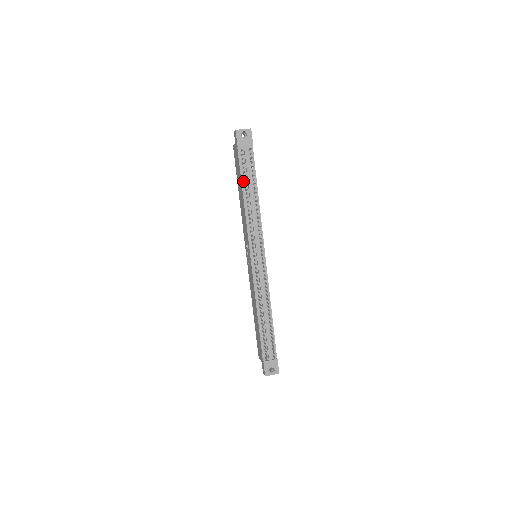
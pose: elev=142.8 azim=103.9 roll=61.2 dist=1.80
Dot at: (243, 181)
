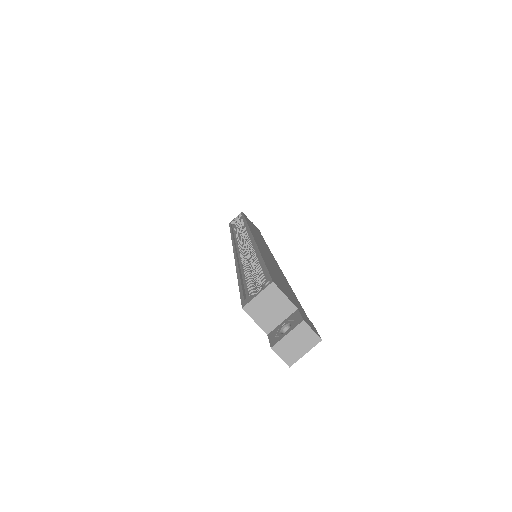
Dot at: occluded
